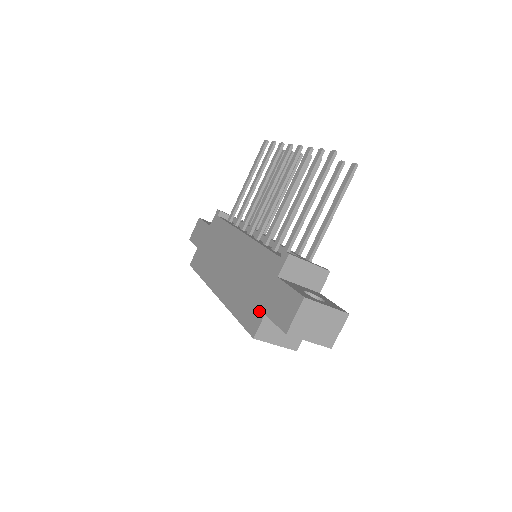
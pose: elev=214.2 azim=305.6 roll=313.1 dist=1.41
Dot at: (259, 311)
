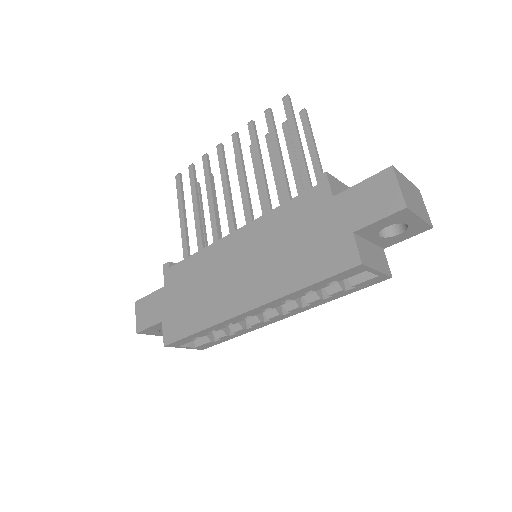
Dot at: (341, 240)
